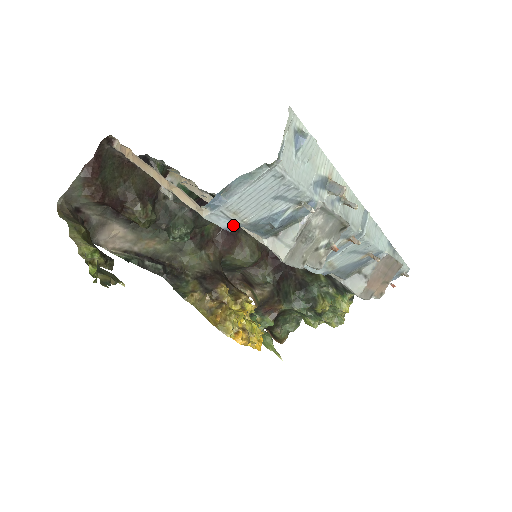
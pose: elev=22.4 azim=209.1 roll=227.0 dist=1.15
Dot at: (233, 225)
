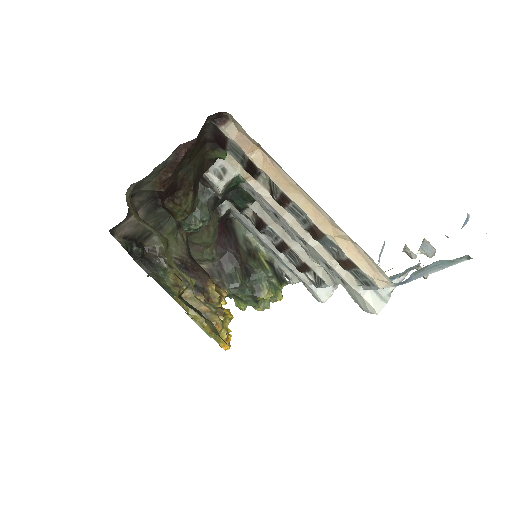
Dot at: occluded
